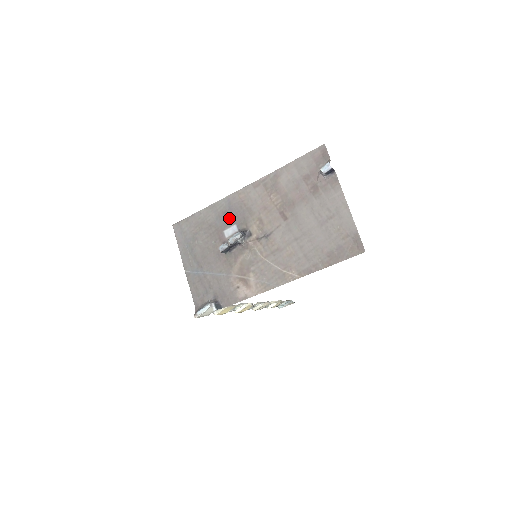
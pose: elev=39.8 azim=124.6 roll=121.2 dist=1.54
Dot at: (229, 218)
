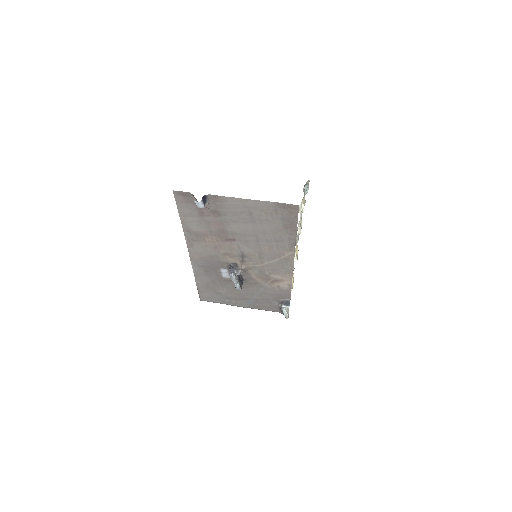
Dot at: (213, 270)
